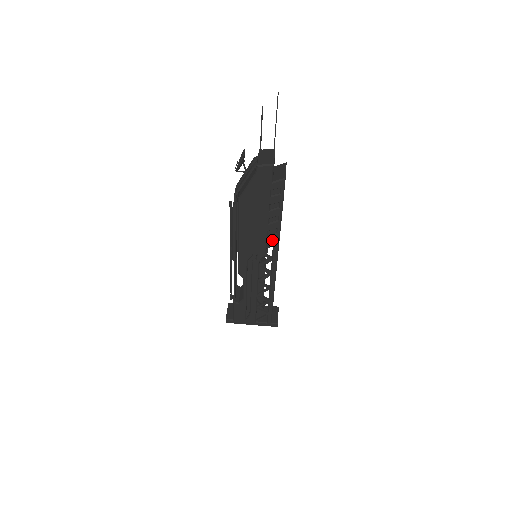
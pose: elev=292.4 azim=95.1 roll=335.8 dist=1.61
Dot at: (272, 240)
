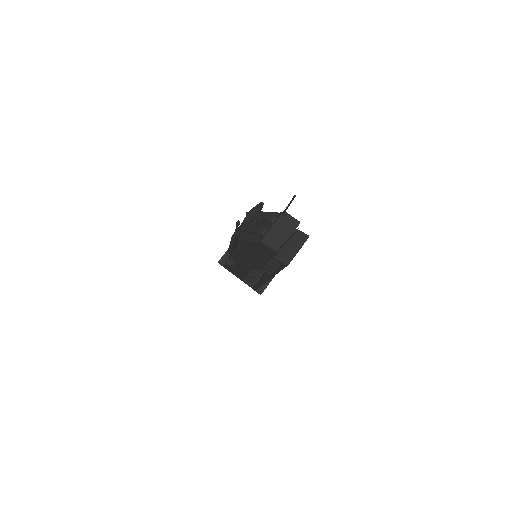
Dot at: (266, 272)
